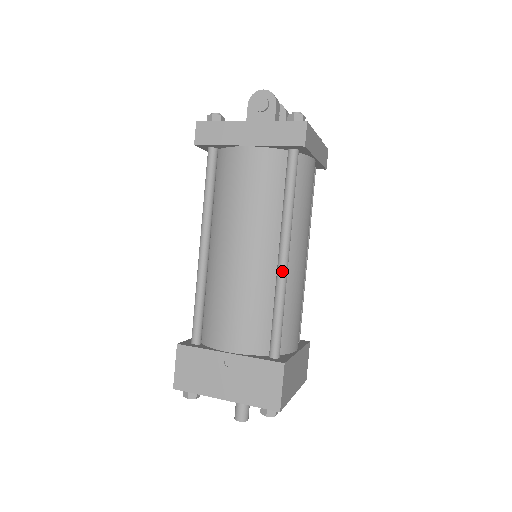
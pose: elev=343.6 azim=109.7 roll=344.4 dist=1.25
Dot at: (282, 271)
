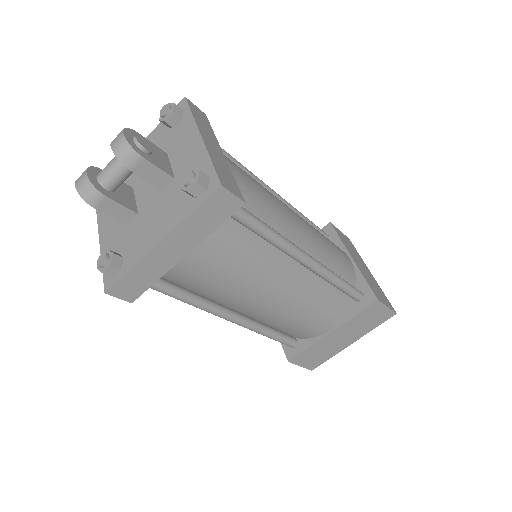
Dot at: (239, 325)
